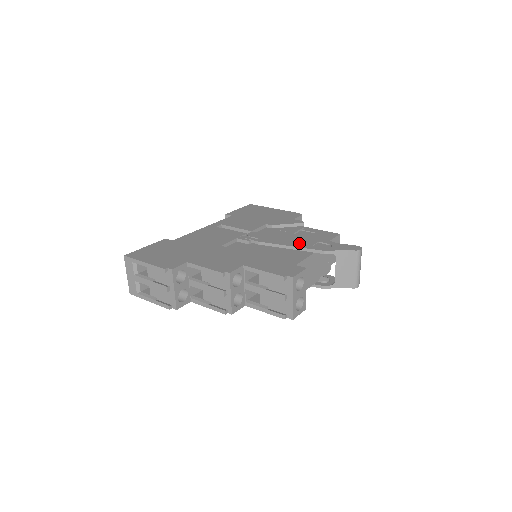
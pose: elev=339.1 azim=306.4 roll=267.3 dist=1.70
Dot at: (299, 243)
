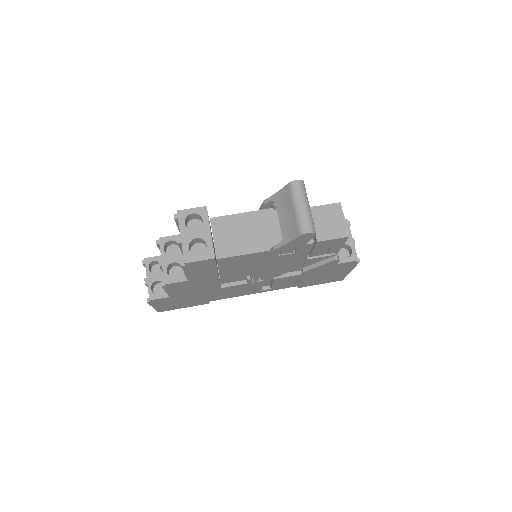
Dot at: occluded
